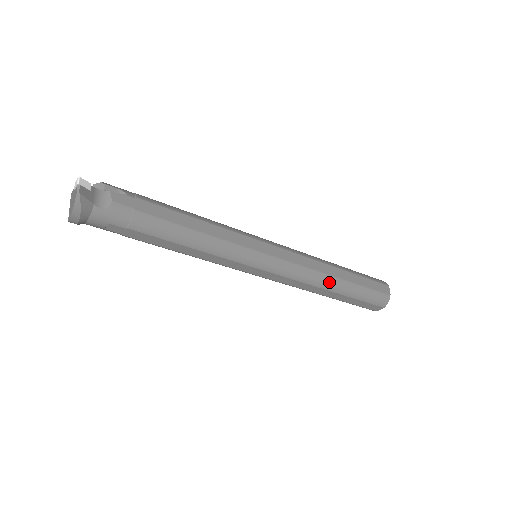
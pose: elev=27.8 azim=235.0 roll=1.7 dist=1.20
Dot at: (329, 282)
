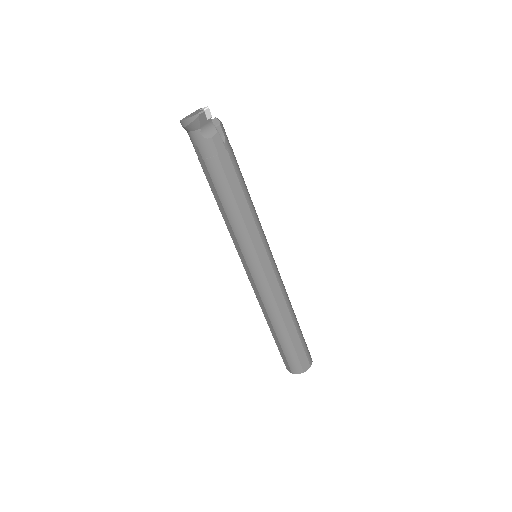
Dot at: (277, 320)
